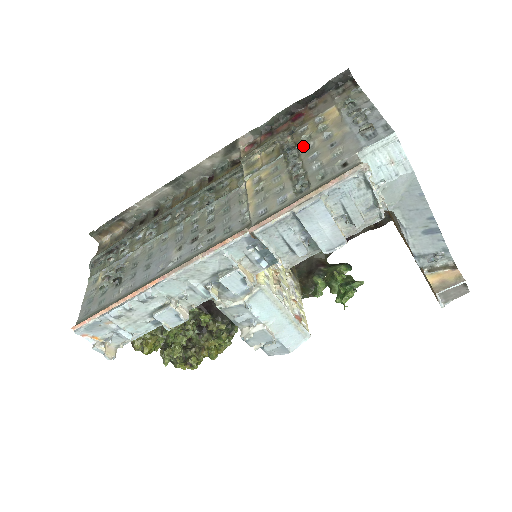
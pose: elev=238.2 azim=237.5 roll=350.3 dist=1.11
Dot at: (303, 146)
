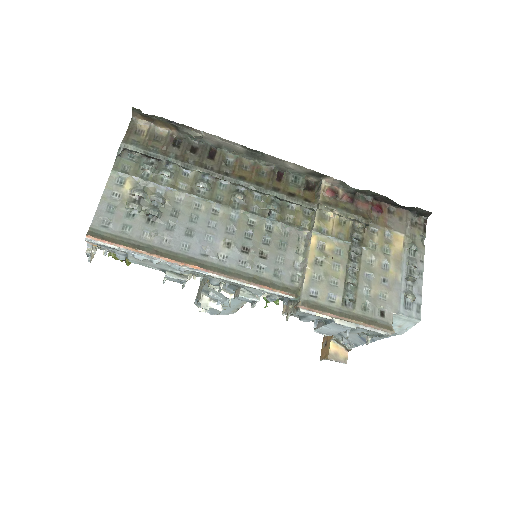
Dot at: (367, 253)
